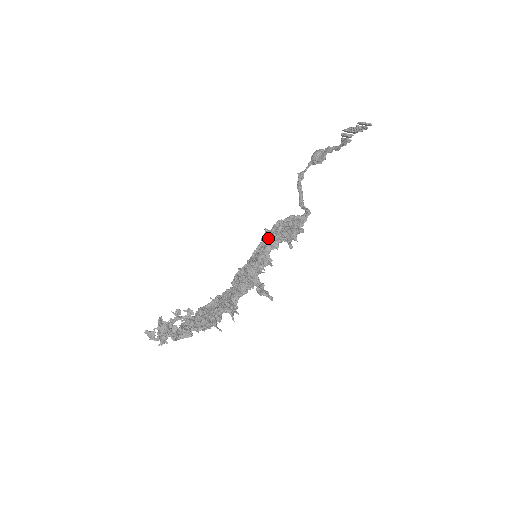
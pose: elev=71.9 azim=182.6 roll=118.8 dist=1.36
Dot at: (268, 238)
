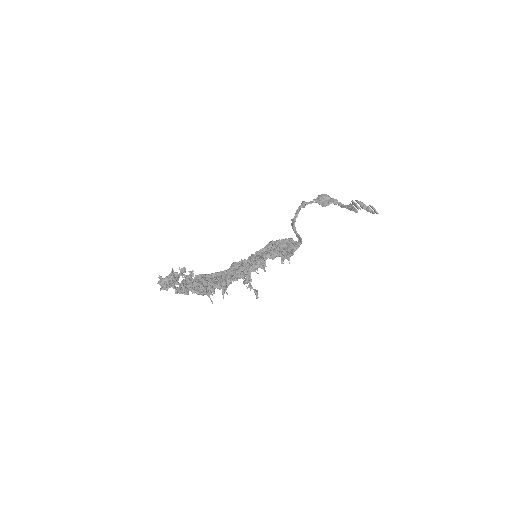
Dot at: (272, 249)
